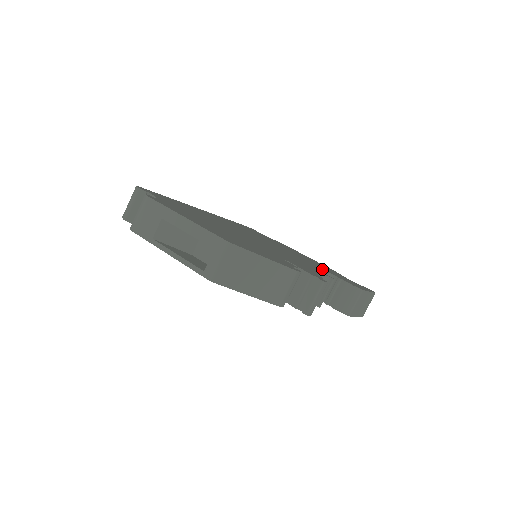
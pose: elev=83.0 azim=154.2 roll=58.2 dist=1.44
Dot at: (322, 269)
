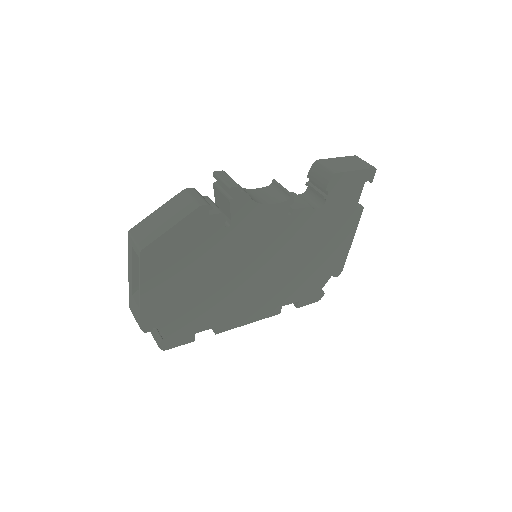
Dot at: occluded
